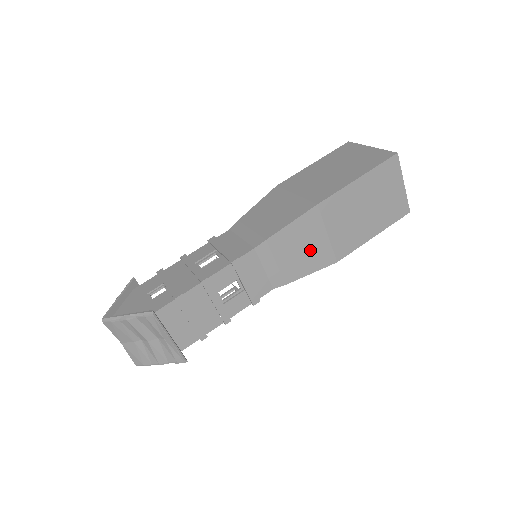
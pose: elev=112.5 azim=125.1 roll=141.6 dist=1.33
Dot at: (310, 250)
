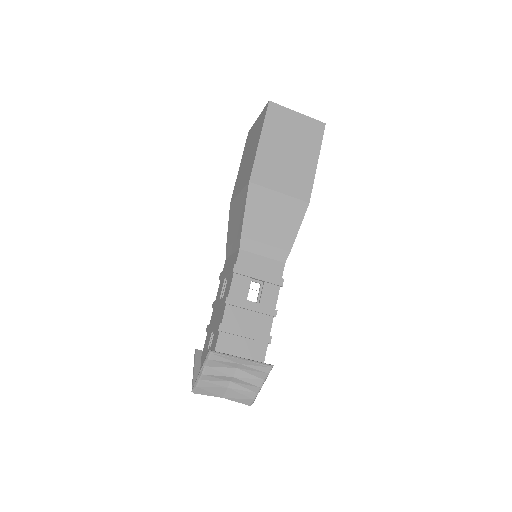
Dot at: (280, 214)
